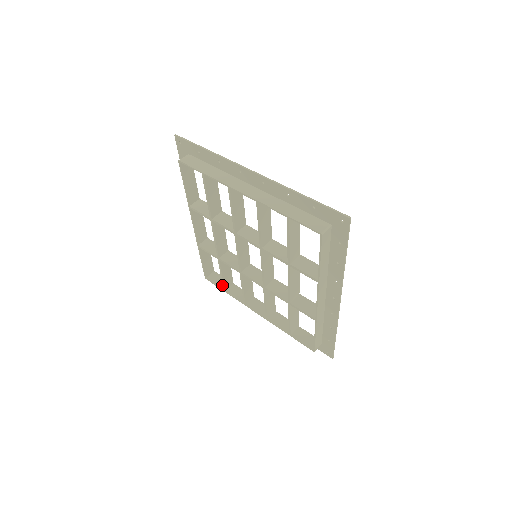
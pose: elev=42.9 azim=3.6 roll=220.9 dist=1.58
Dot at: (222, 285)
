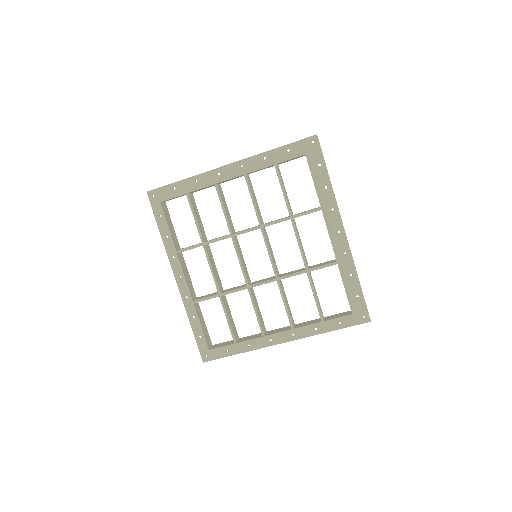
Dot at: (229, 343)
